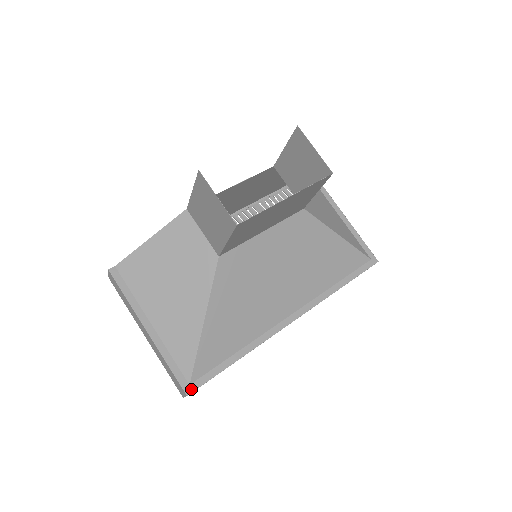
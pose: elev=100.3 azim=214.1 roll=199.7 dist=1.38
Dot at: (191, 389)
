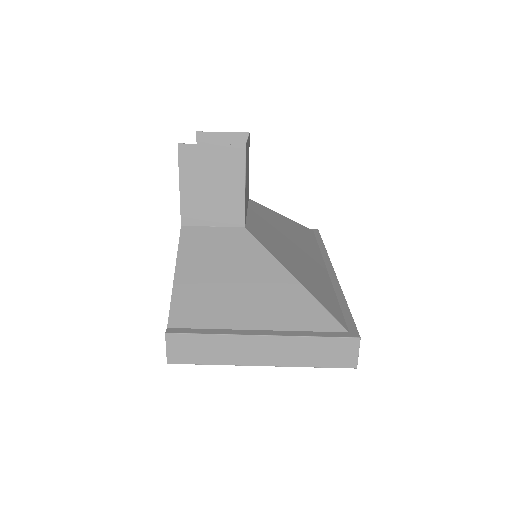
Dot at: (355, 333)
